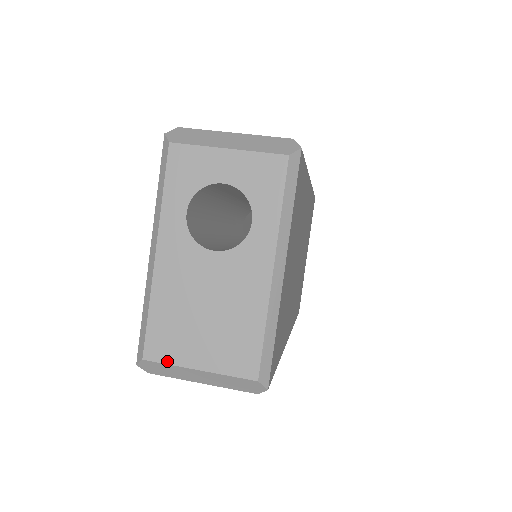
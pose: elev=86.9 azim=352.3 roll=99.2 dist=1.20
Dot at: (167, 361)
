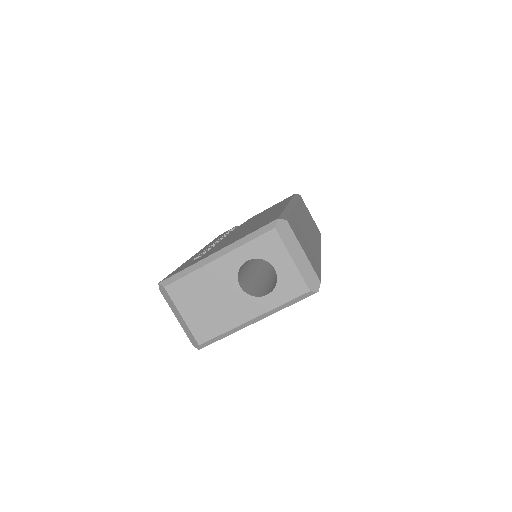
Dot at: (173, 299)
